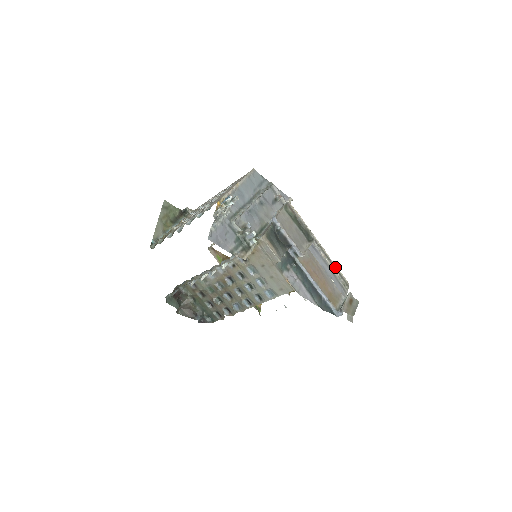
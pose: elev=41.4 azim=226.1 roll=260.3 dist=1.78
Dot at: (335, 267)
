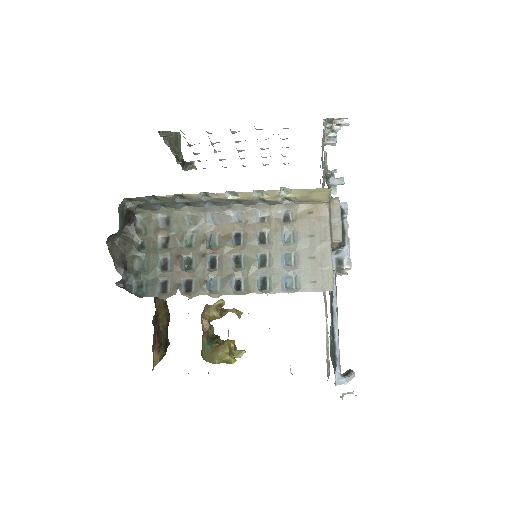
Dot at: (328, 339)
